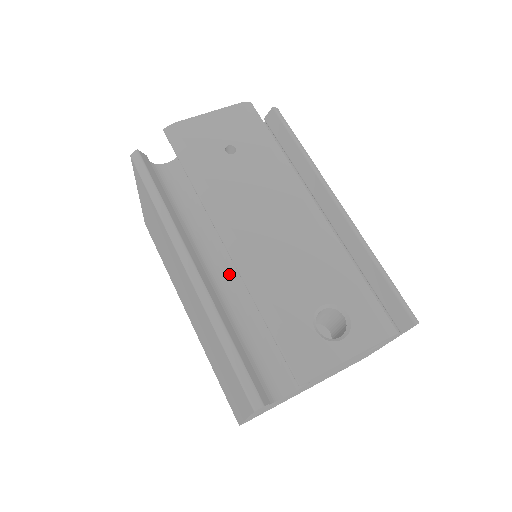
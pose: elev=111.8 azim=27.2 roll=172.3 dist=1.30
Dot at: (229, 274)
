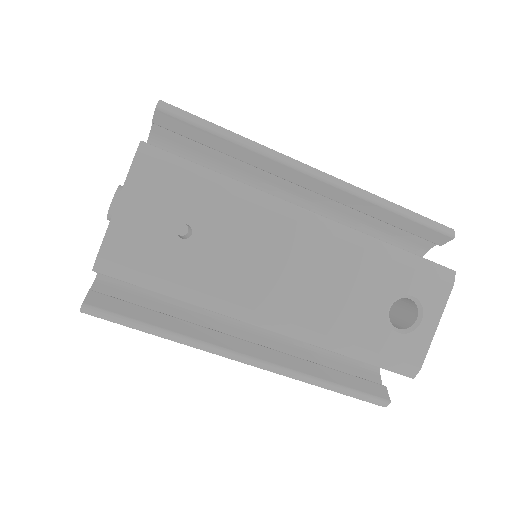
Dot at: occluded
